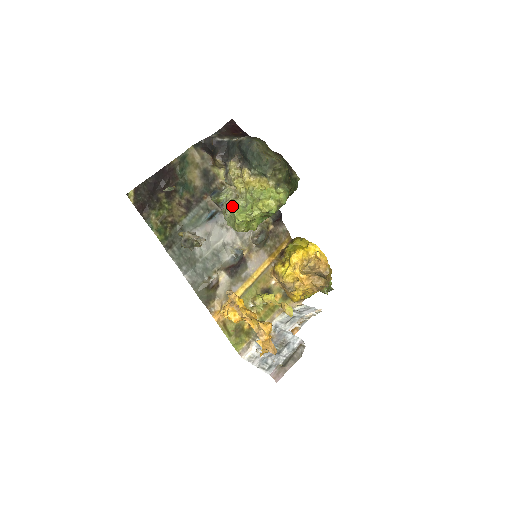
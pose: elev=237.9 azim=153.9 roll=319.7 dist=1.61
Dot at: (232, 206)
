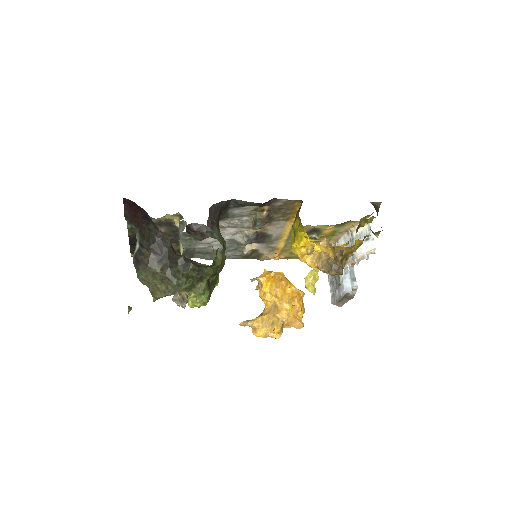
Dot at: occluded
